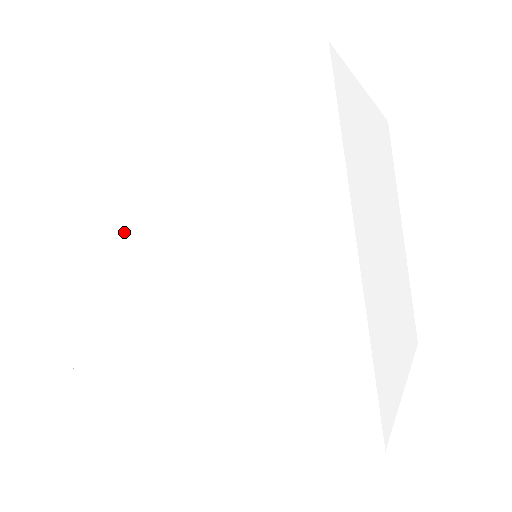
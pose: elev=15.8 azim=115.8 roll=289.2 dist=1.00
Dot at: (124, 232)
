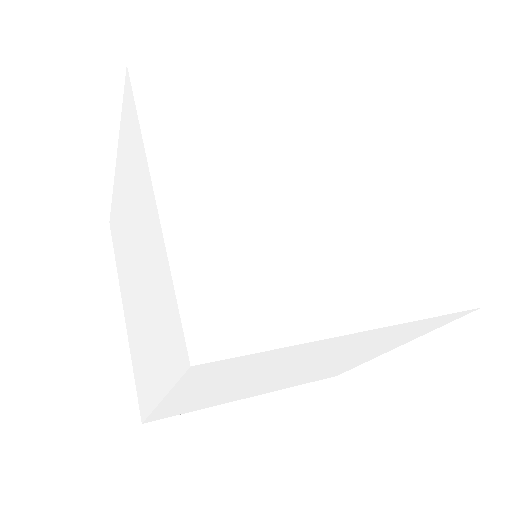
Dot at: (125, 259)
